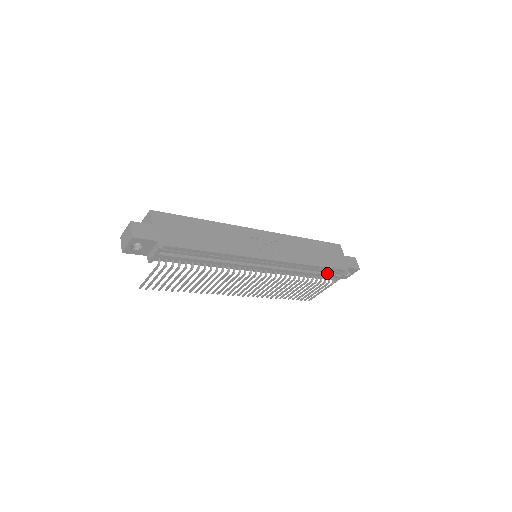
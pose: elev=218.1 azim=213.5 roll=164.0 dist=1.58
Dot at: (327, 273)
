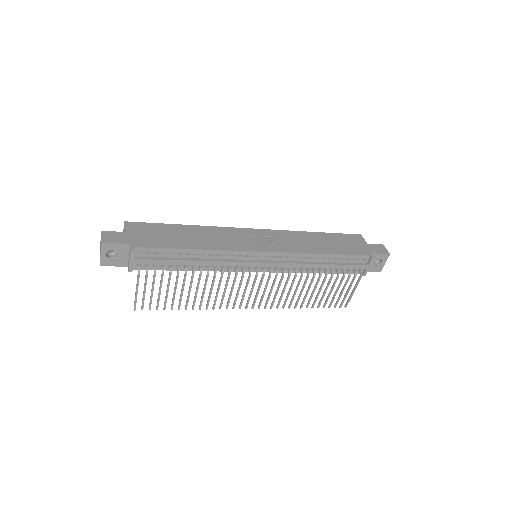
Dot at: (348, 263)
